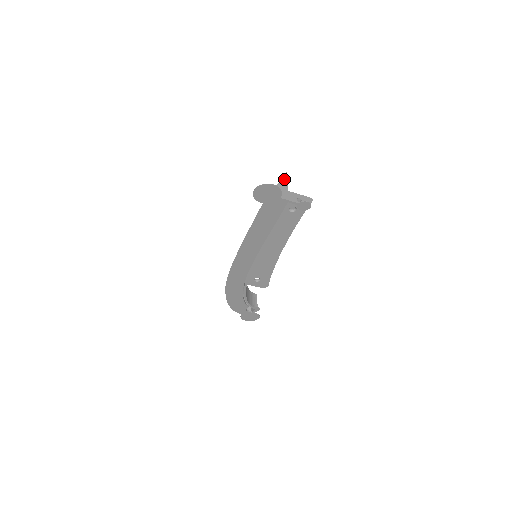
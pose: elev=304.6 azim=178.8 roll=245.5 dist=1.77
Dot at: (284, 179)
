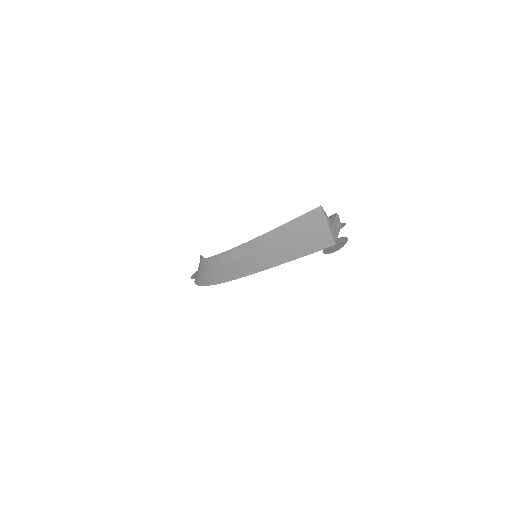
Dot at: (326, 215)
